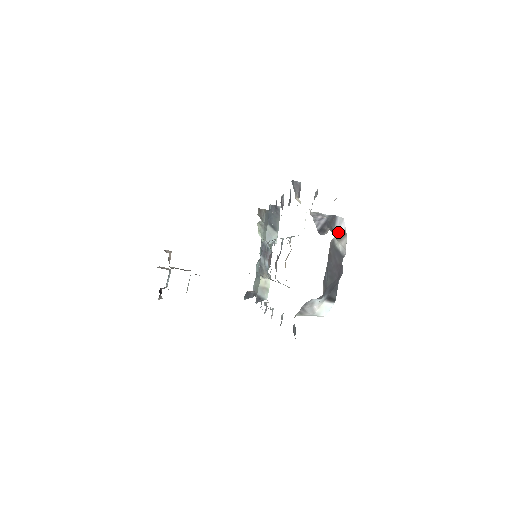
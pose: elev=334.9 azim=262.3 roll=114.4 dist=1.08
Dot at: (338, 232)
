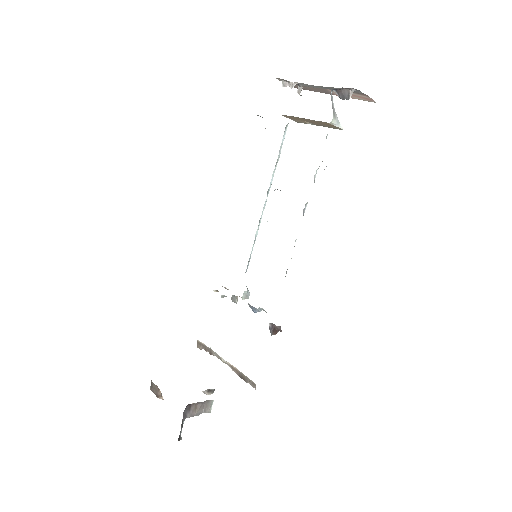
Dot at: occluded
